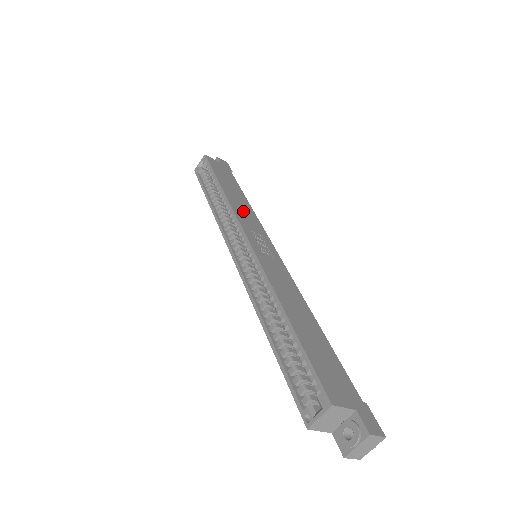
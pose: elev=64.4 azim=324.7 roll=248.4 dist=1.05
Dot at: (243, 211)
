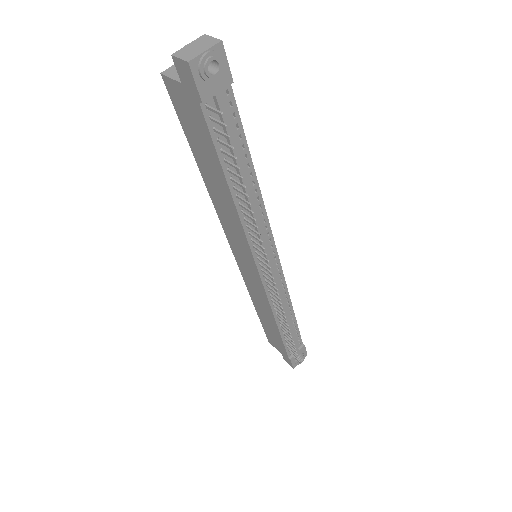
Dot at: occluded
